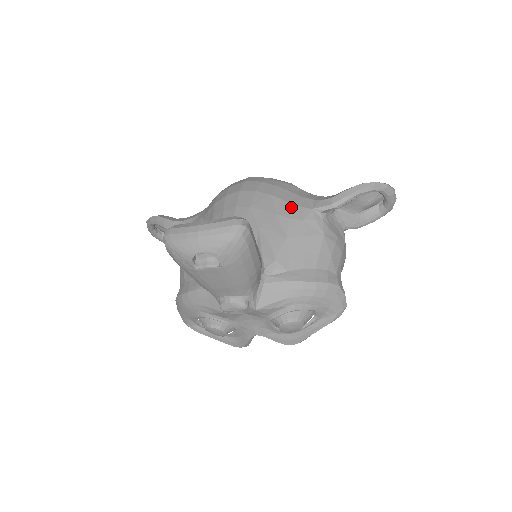
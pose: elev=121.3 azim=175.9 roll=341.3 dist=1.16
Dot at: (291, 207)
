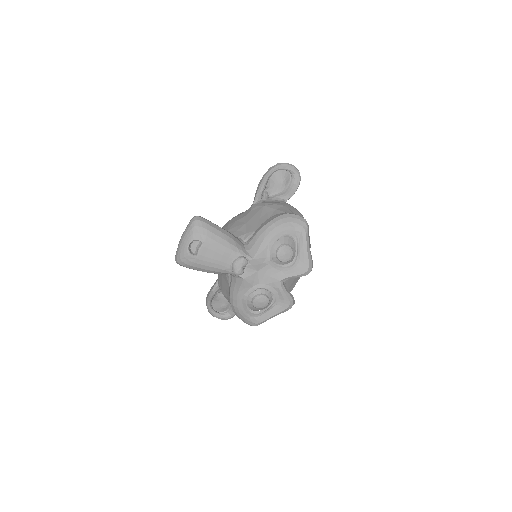
Dot at: (243, 214)
